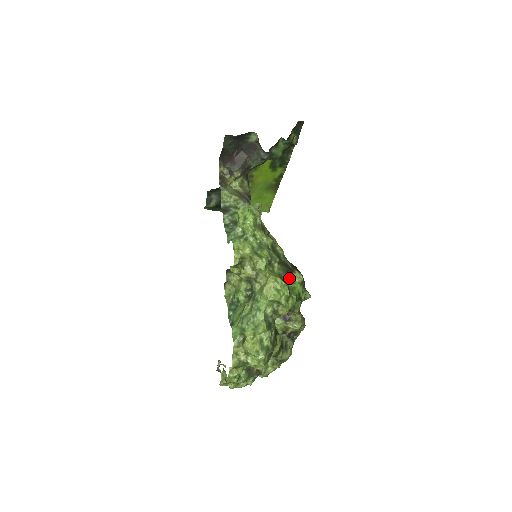
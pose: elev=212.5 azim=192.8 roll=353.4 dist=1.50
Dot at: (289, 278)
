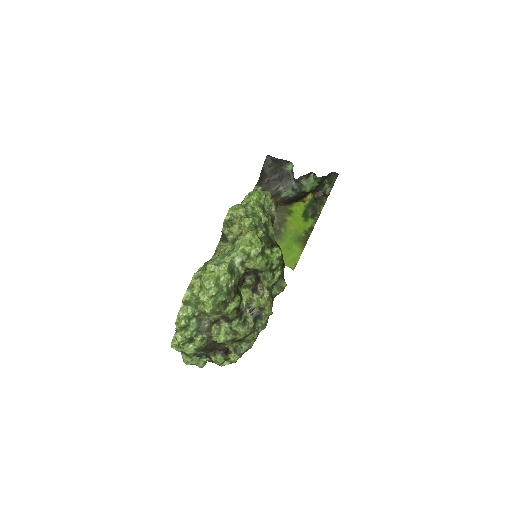
Dot at: (268, 246)
